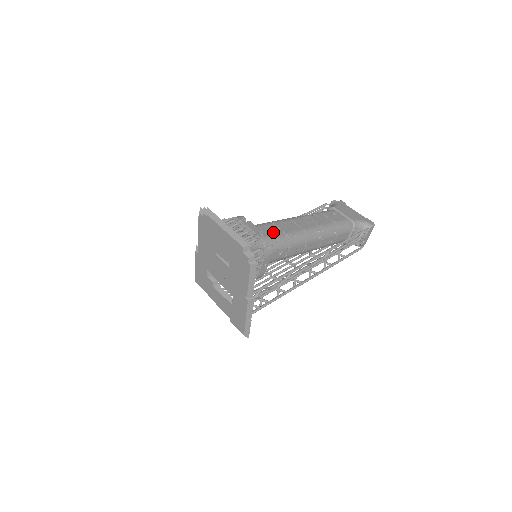
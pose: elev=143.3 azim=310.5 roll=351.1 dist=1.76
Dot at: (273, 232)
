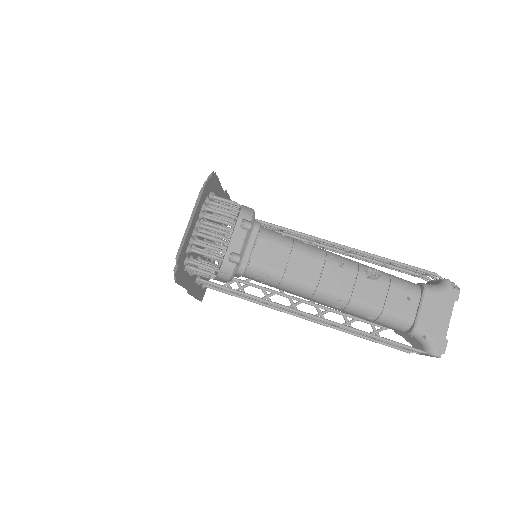
Dot at: (270, 259)
